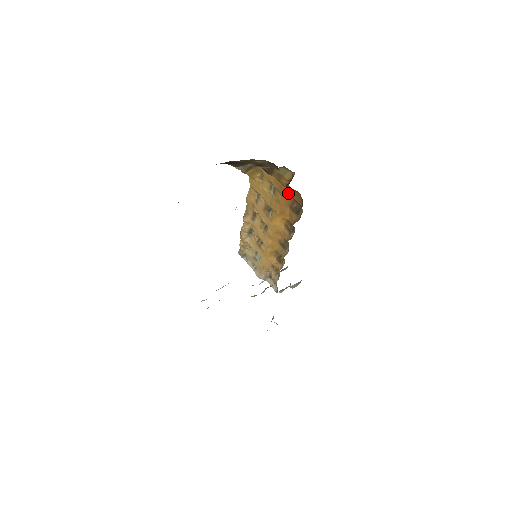
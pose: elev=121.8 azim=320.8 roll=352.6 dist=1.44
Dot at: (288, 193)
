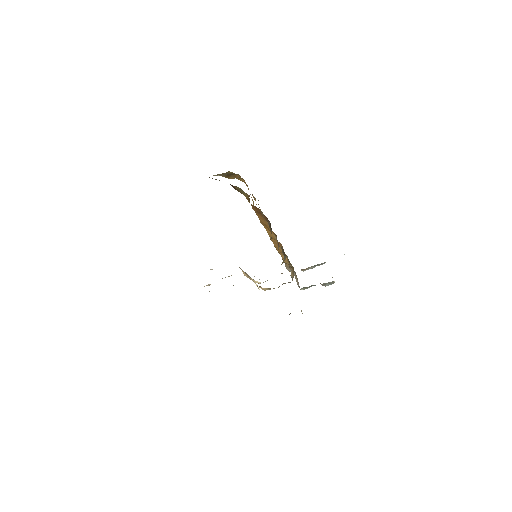
Dot at: (257, 210)
